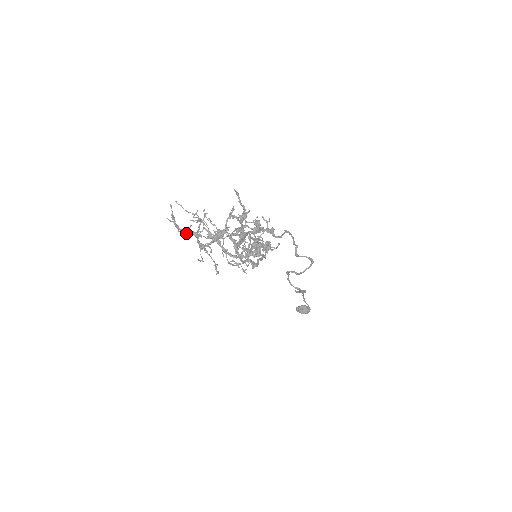
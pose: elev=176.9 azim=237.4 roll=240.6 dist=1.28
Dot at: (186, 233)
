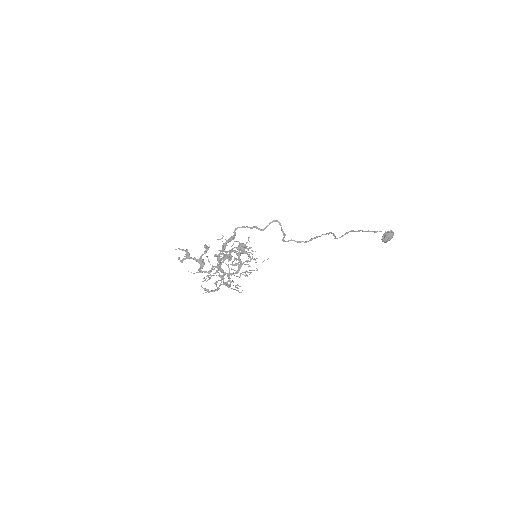
Dot at: (218, 289)
